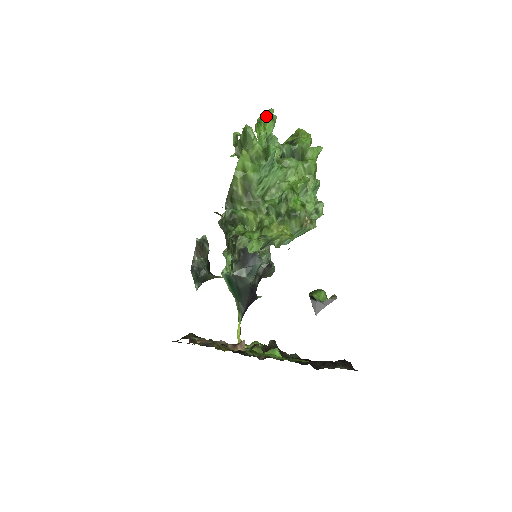
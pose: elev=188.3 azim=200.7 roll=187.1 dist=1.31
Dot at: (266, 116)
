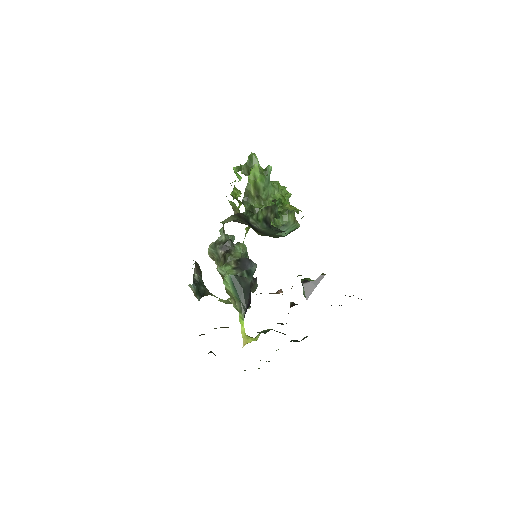
Dot at: occluded
